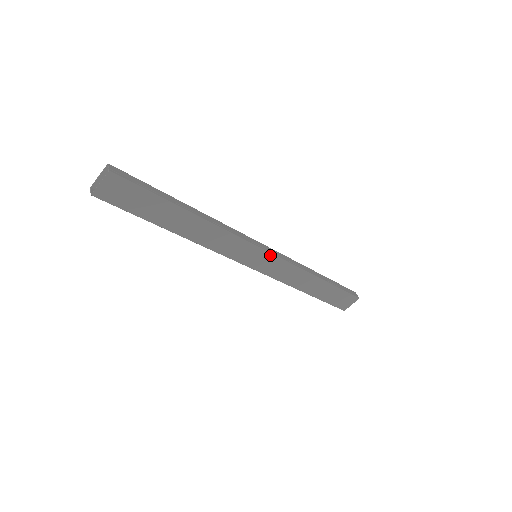
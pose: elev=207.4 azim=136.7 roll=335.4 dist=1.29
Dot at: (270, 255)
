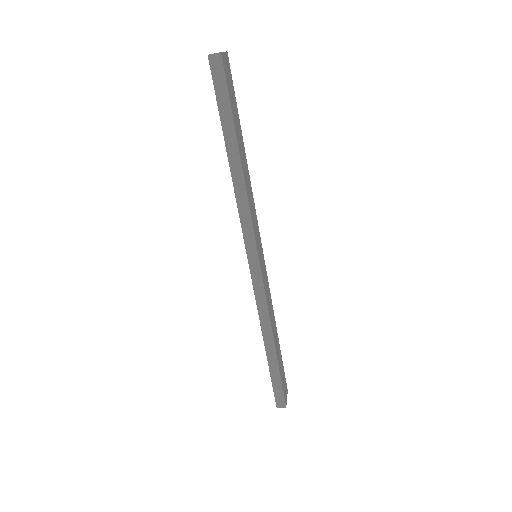
Dot at: (263, 259)
